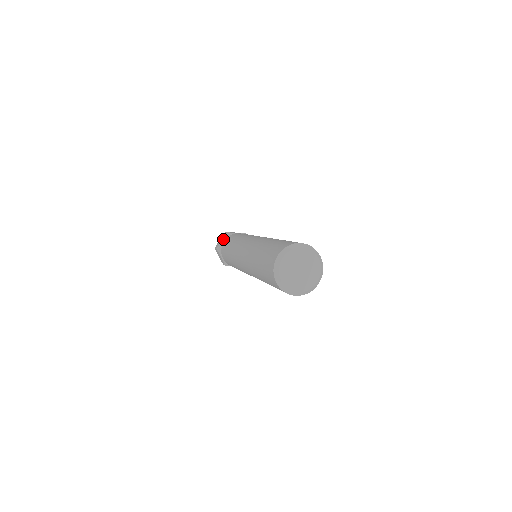
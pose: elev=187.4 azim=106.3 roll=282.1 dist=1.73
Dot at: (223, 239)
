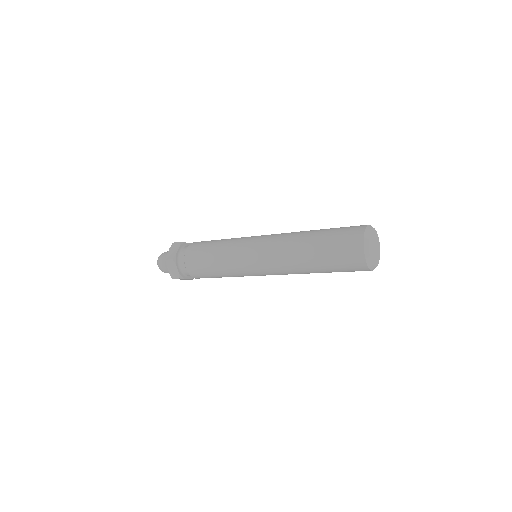
Dot at: (178, 249)
